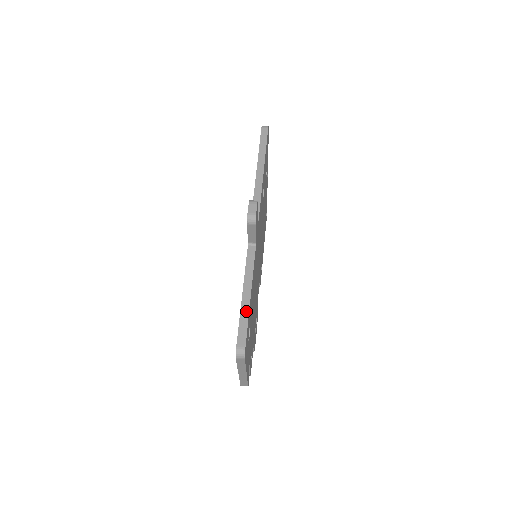
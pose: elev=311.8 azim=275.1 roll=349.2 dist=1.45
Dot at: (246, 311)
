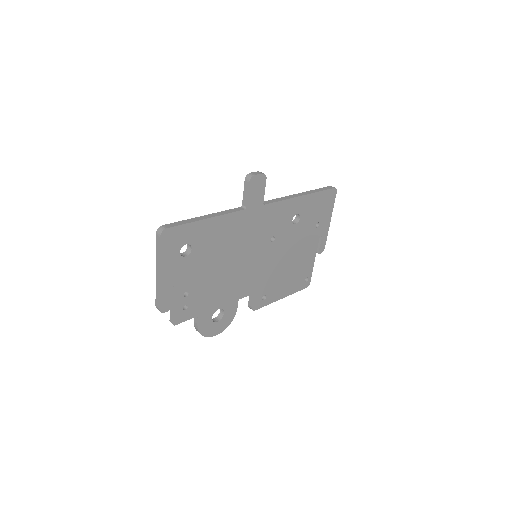
Dot at: (193, 220)
